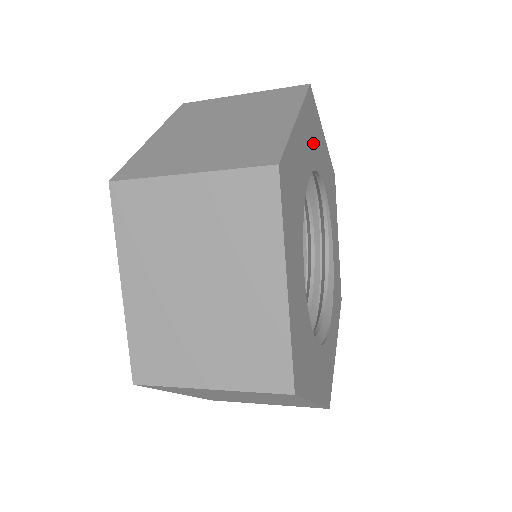
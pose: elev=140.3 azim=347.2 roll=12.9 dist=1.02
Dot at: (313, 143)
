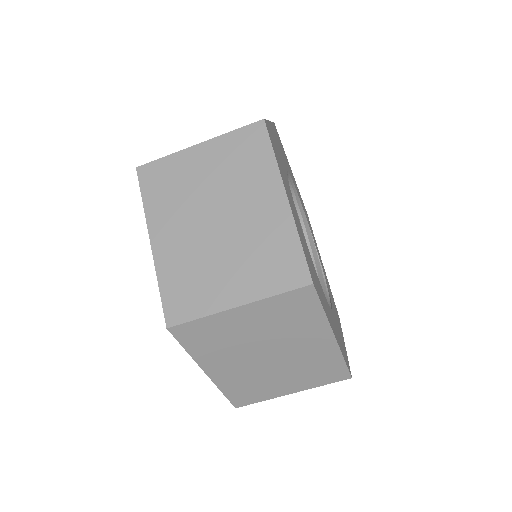
Dot at: (282, 167)
